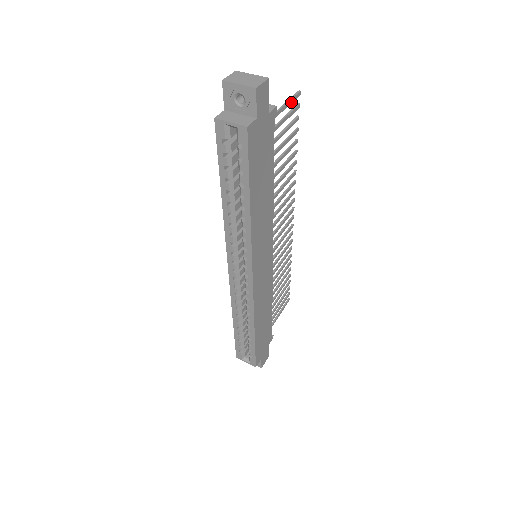
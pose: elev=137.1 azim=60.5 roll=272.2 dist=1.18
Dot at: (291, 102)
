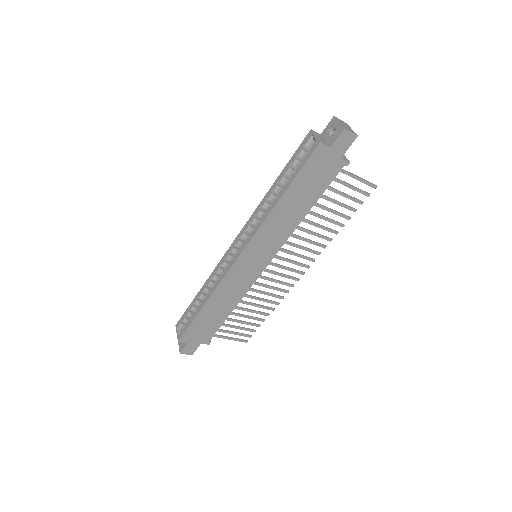
Dot at: (364, 183)
